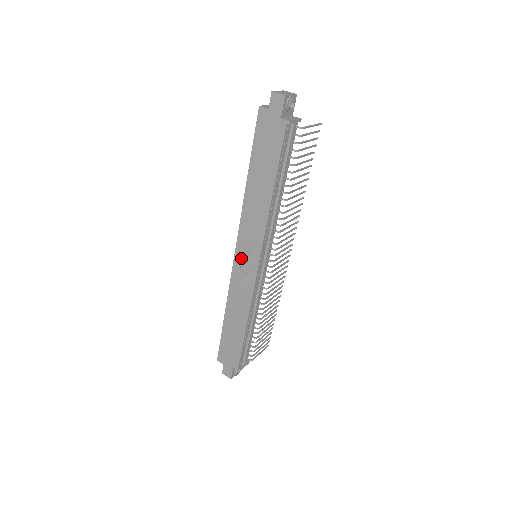
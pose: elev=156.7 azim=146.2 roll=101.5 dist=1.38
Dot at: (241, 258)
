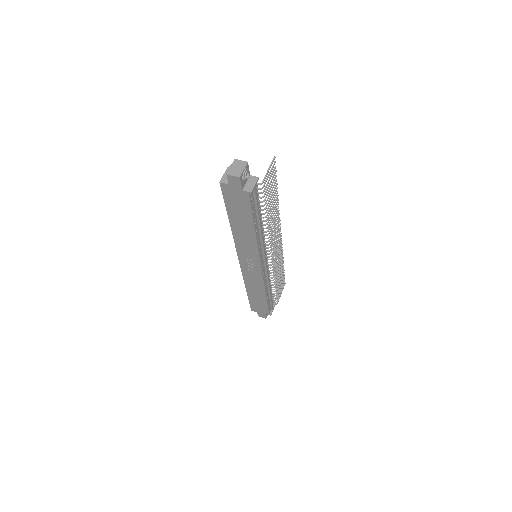
Dot at: (245, 264)
